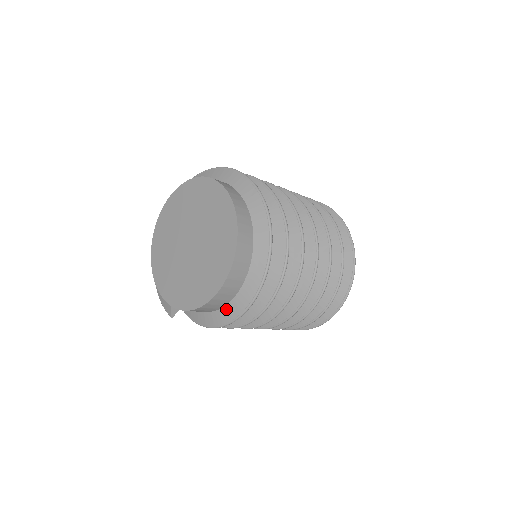
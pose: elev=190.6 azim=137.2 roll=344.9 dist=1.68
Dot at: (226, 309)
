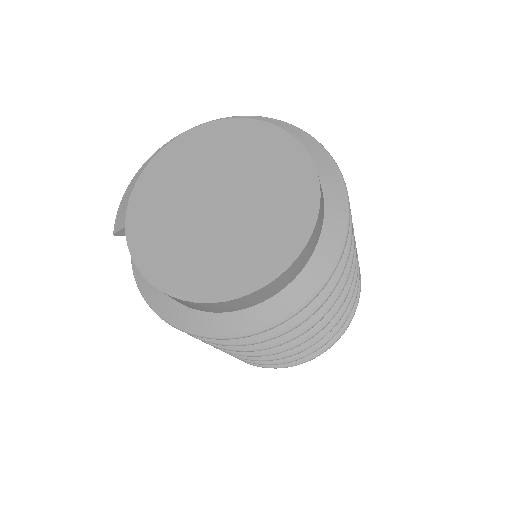
Dot at: (174, 305)
